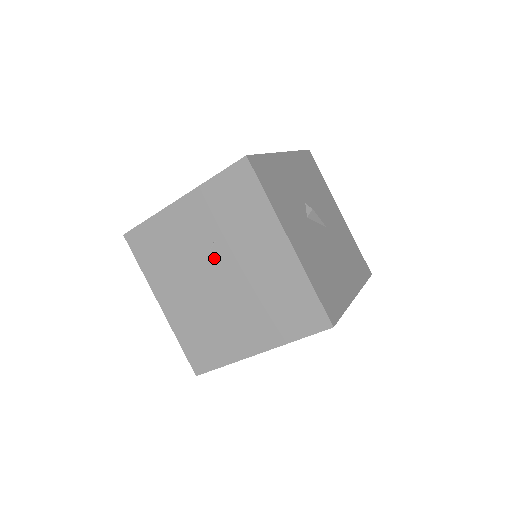
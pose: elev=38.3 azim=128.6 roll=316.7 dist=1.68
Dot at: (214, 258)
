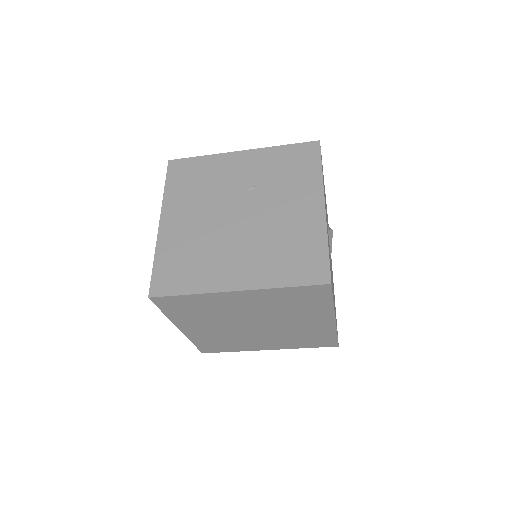
Dot at: (245, 199)
